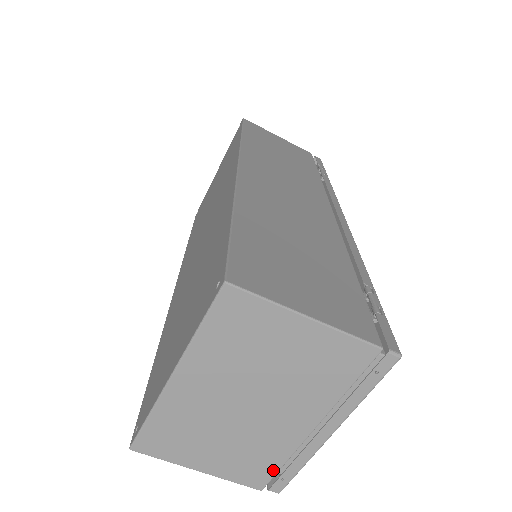
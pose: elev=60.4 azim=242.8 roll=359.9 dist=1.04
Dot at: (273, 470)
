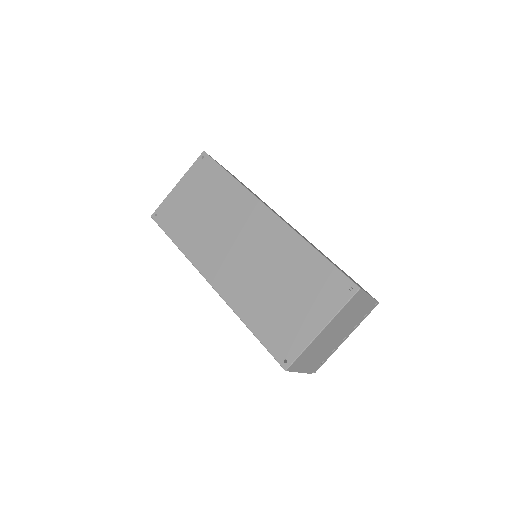
Dot at: (322, 362)
